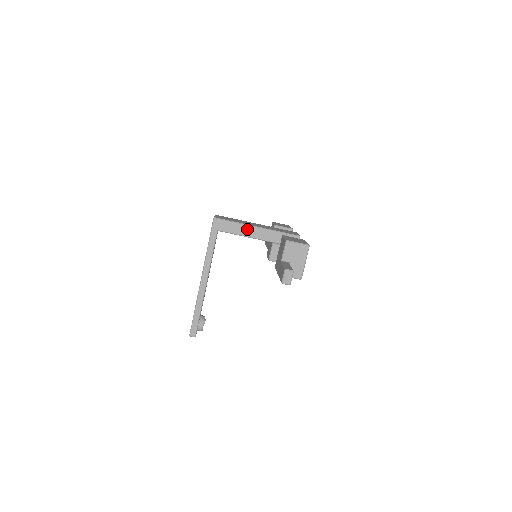
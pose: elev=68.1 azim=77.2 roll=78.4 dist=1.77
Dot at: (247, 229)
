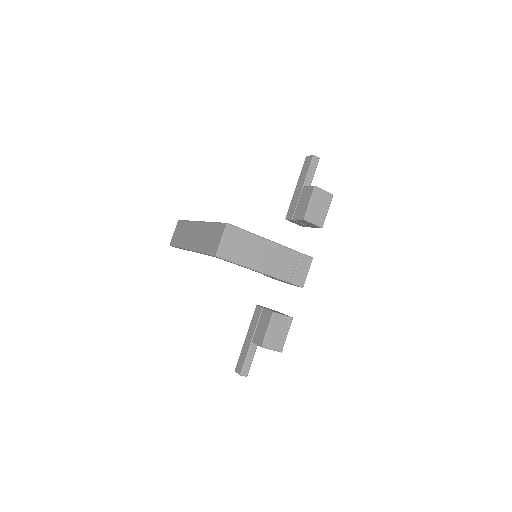
Dot at: (250, 269)
